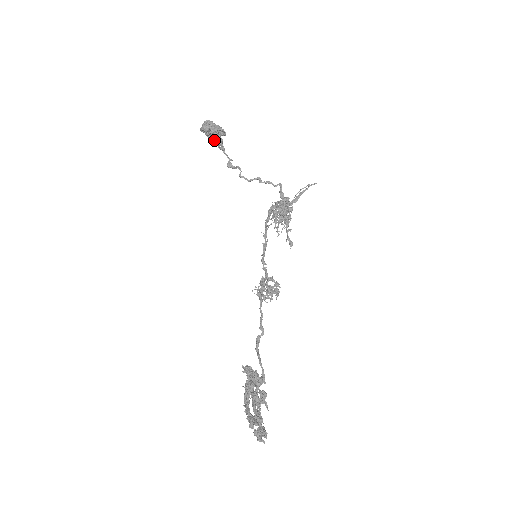
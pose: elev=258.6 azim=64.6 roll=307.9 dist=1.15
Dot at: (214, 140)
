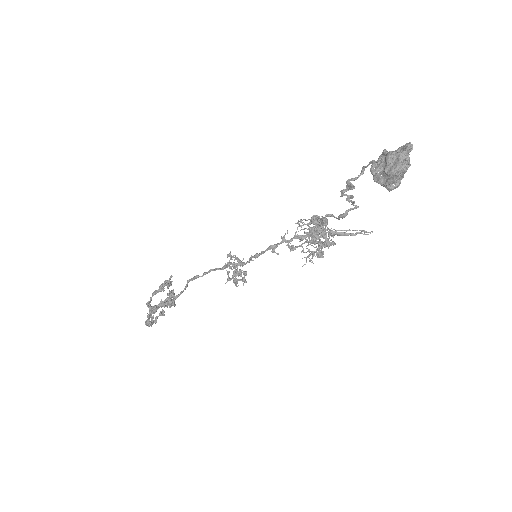
Dot at: (375, 181)
